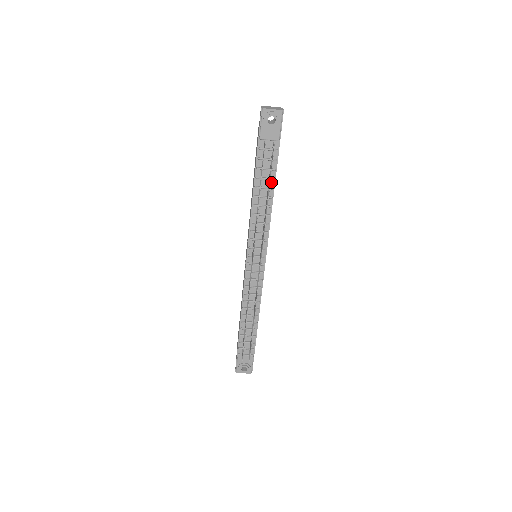
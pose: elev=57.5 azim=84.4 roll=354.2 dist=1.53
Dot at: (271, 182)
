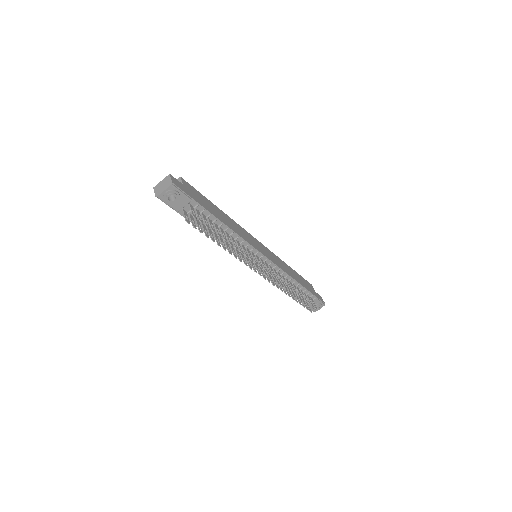
Dot at: (216, 222)
